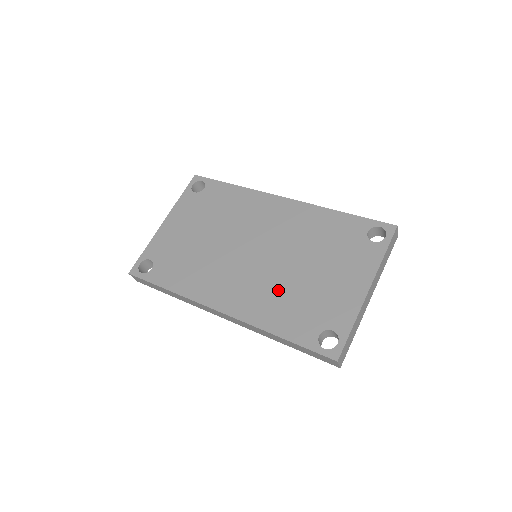
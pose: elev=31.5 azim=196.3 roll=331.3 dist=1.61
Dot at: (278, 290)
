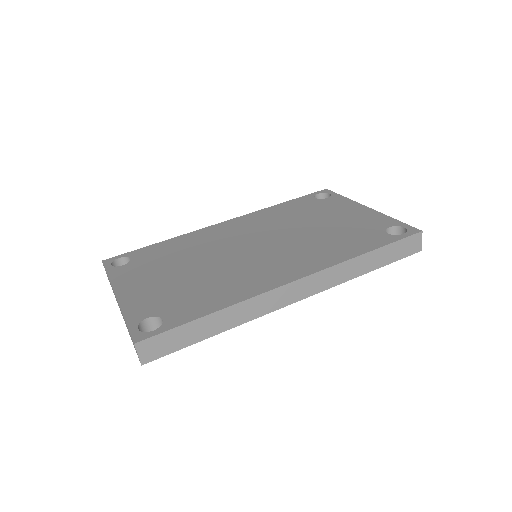
Dot at: (316, 242)
